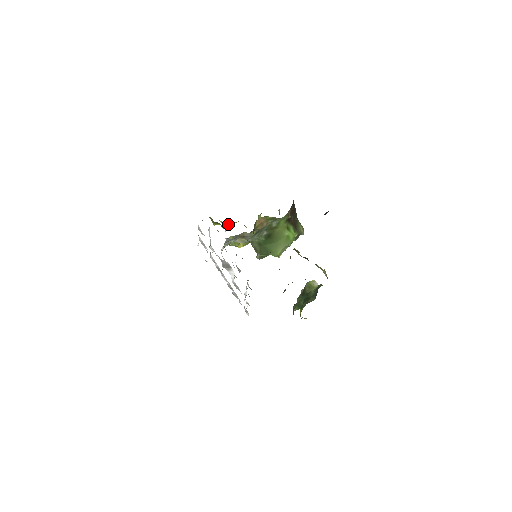
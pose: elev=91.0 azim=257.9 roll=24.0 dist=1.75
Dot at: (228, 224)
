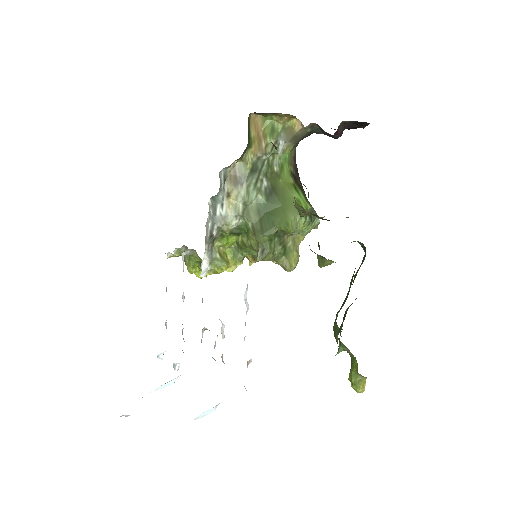
Dot at: occluded
